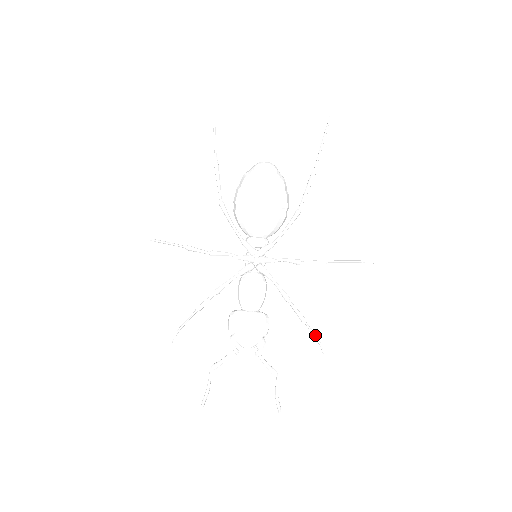
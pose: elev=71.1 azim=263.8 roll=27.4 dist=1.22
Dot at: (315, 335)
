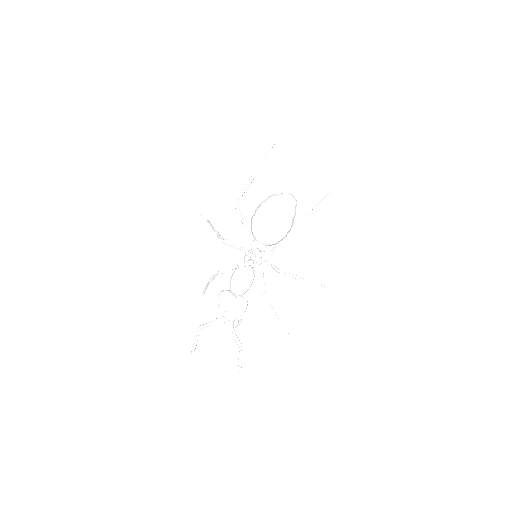
Dot at: occluded
